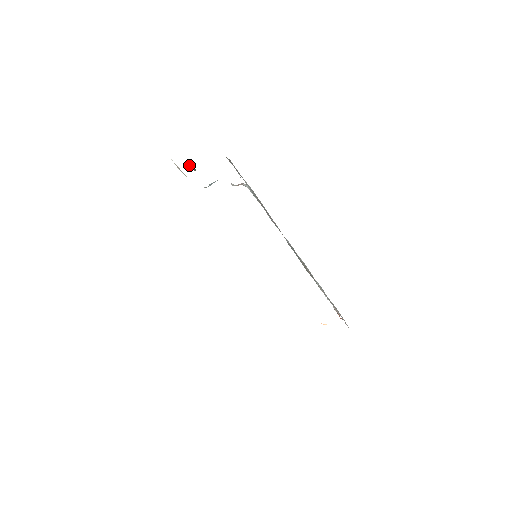
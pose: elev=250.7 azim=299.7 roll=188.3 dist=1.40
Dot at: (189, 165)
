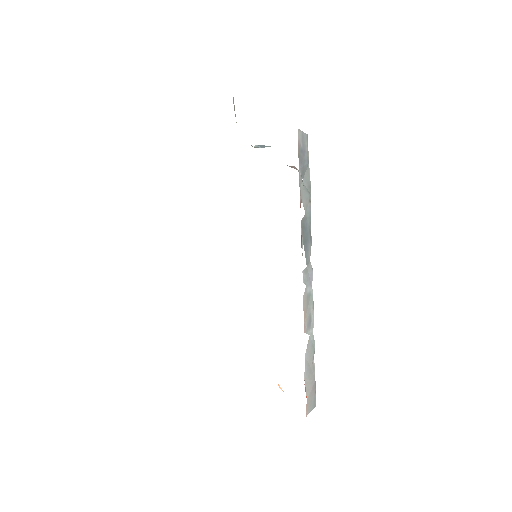
Dot at: occluded
